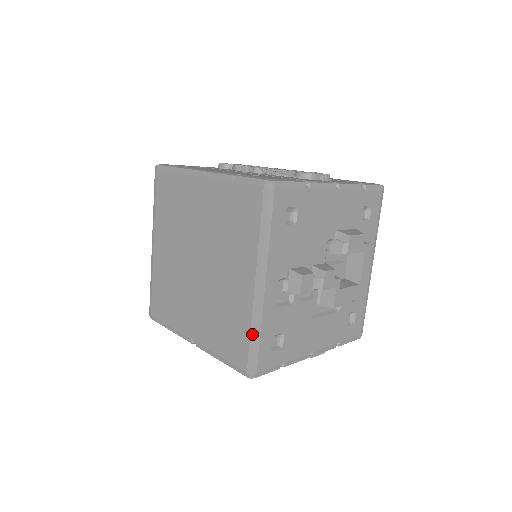
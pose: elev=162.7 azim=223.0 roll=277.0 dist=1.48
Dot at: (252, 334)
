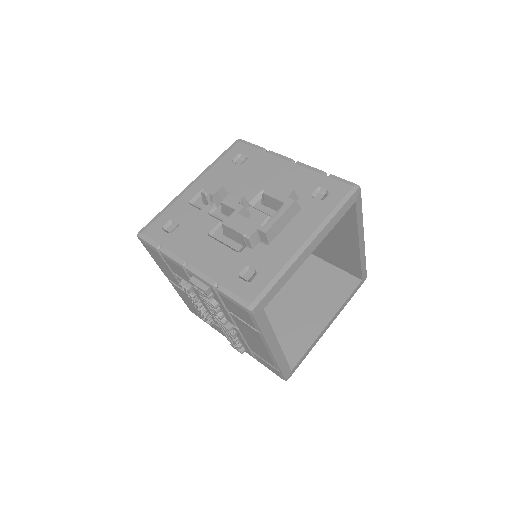
Dot at: occluded
